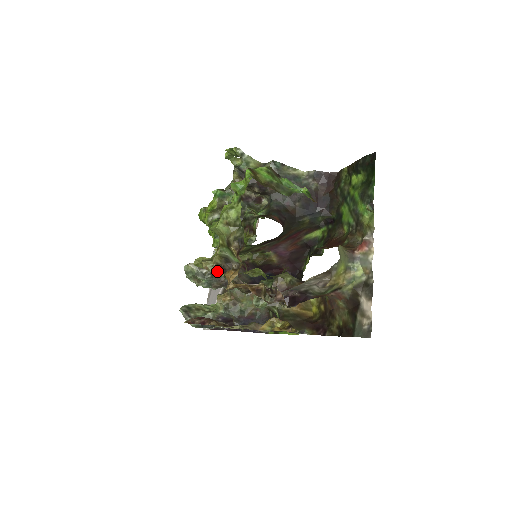
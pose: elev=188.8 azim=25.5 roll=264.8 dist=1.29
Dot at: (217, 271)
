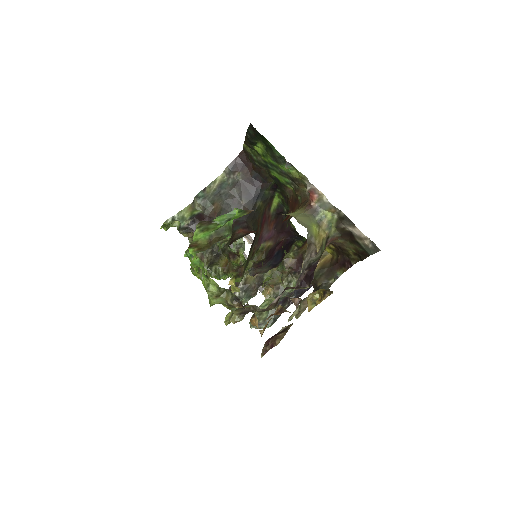
Dot at: (244, 315)
